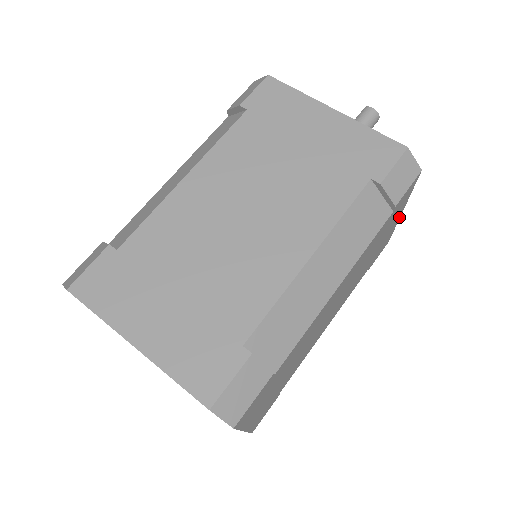
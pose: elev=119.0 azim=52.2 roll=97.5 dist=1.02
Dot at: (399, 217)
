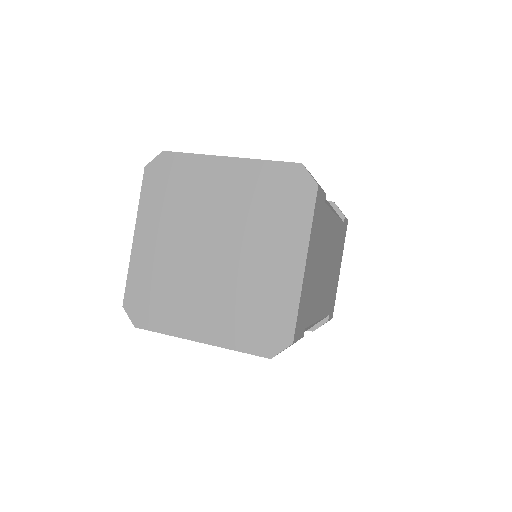
Dot at: occluded
